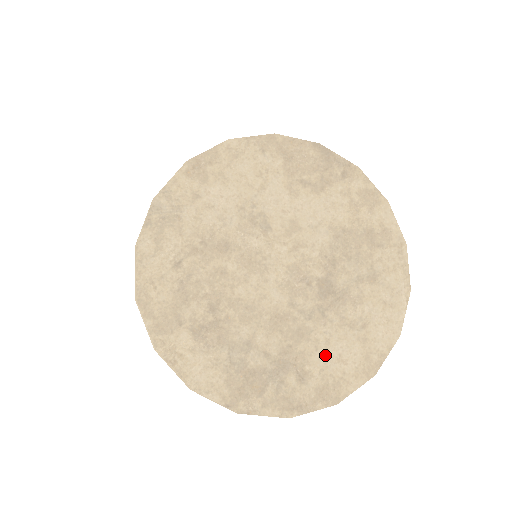
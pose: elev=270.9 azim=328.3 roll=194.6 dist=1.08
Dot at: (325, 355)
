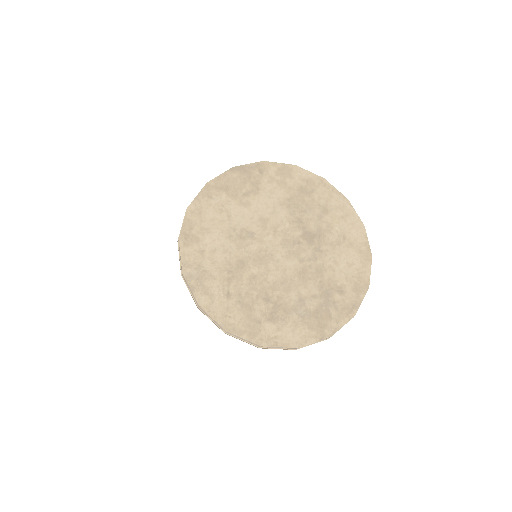
Dot at: (341, 270)
